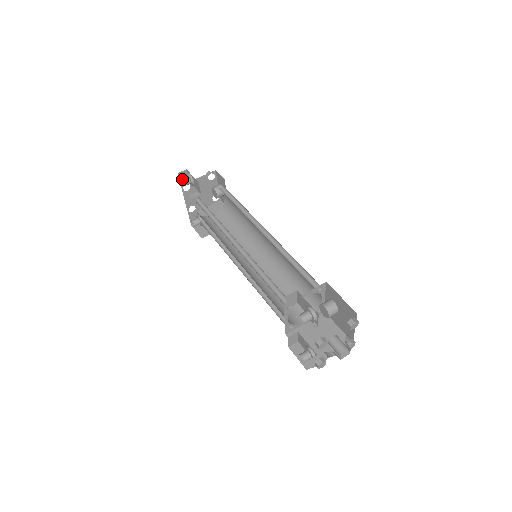
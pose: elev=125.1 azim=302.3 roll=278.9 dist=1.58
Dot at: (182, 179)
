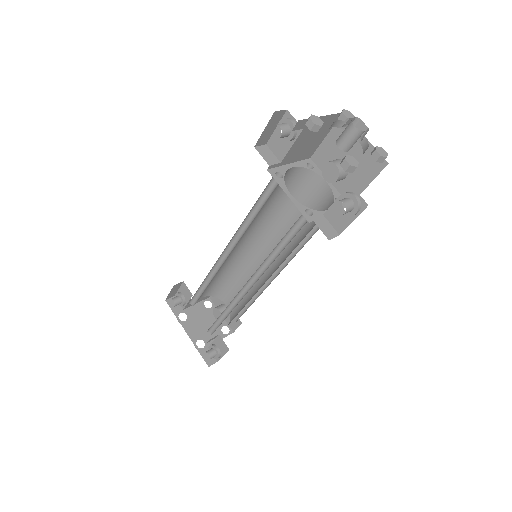
Dot at: occluded
